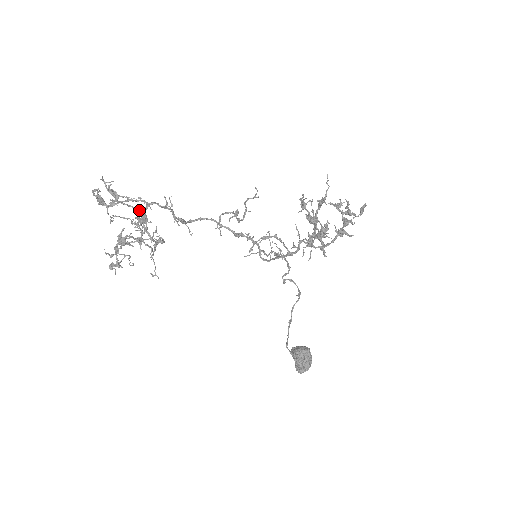
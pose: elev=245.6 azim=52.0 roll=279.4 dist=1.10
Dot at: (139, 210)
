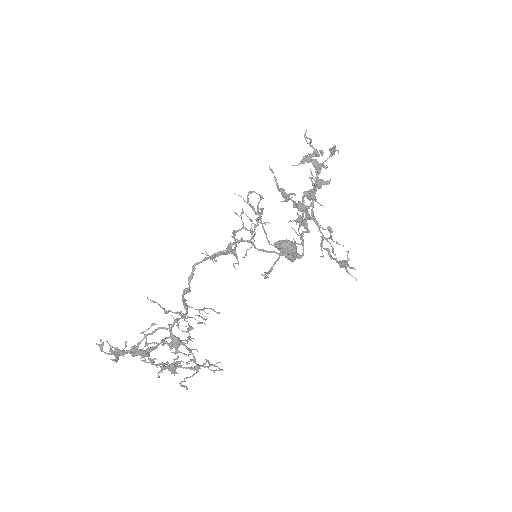
Dot at: occluded
